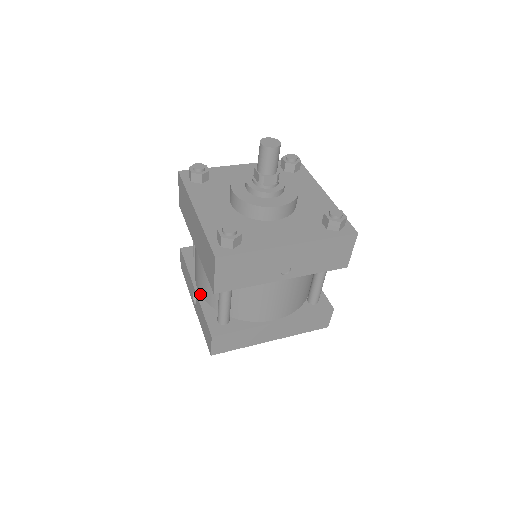
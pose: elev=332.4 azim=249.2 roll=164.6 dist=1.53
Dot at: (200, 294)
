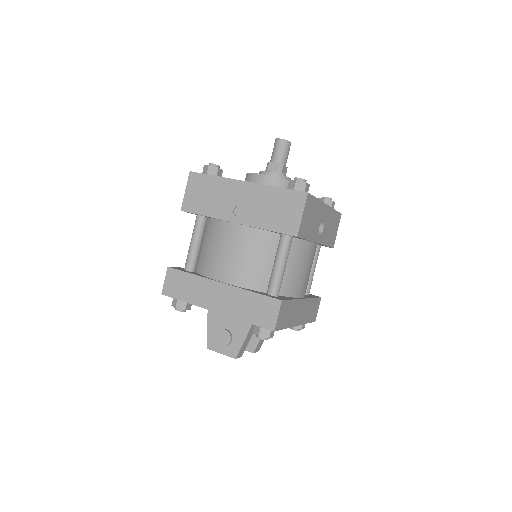
Dot at: occluded
